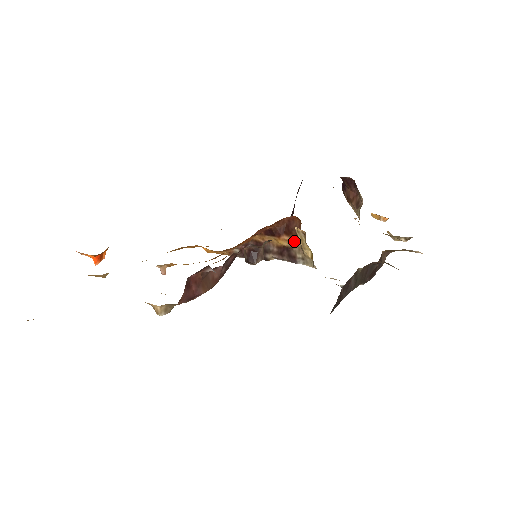
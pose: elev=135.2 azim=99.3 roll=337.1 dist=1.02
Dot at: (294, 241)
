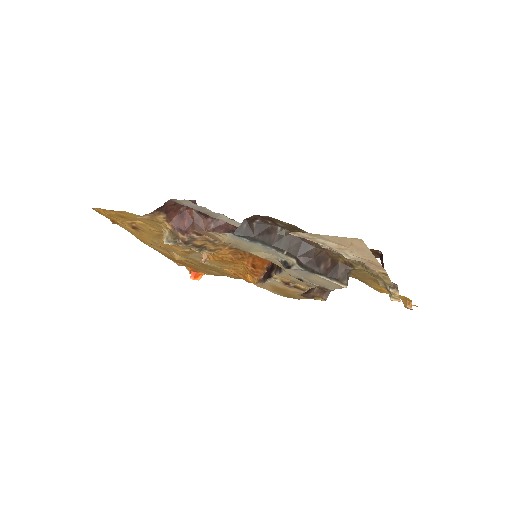
Dot at: occluded
